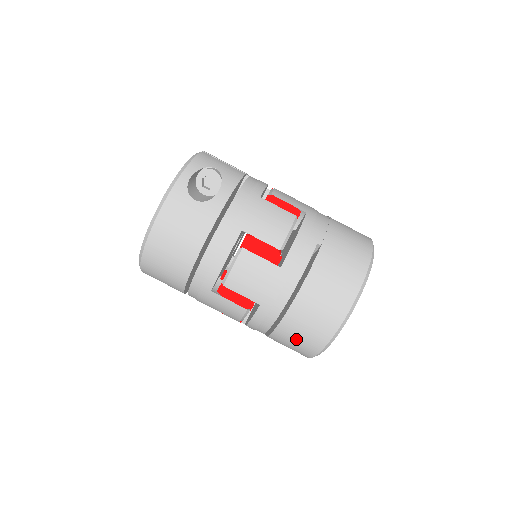
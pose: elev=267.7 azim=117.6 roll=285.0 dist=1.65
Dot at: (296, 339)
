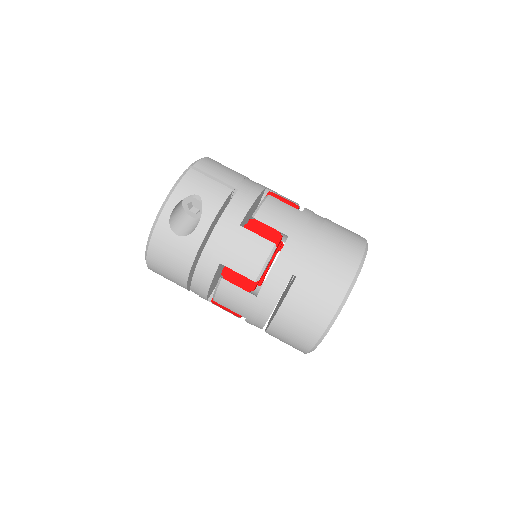
Dot at: occluded
